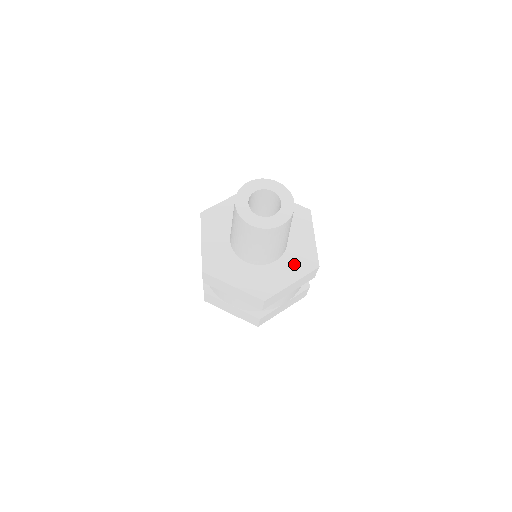
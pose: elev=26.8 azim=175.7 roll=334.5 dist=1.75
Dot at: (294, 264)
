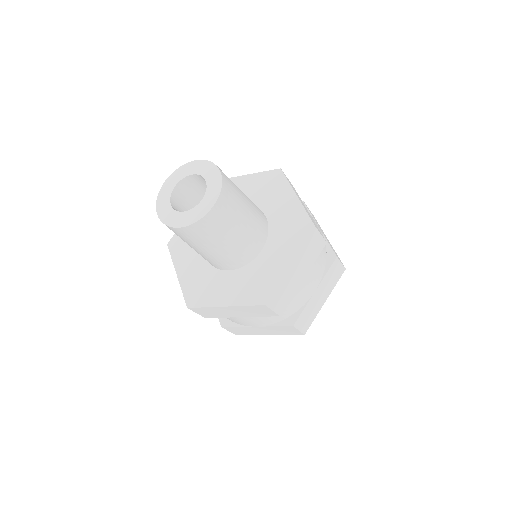
Dot at: (243, 285)
